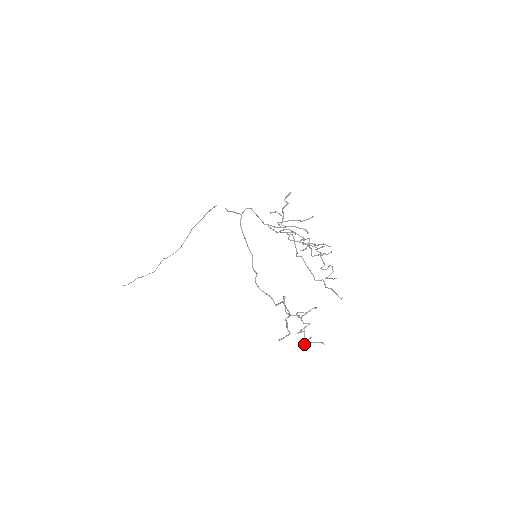
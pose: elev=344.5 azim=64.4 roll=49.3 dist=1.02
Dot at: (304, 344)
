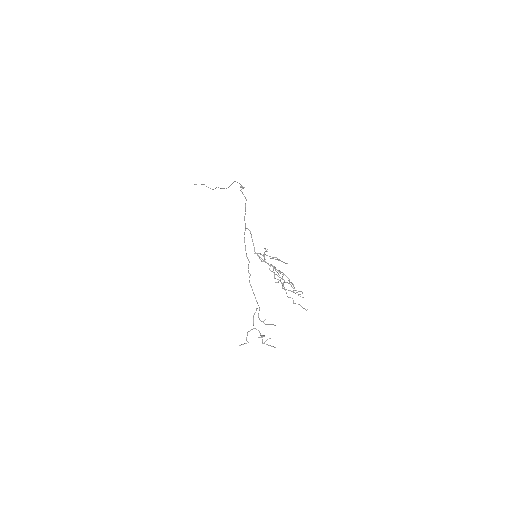
Dot at: occluded
